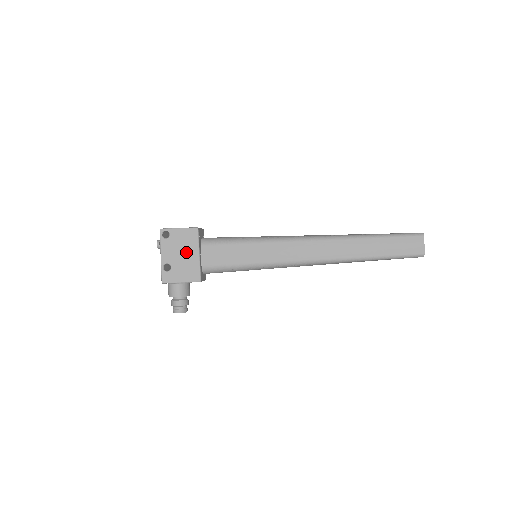
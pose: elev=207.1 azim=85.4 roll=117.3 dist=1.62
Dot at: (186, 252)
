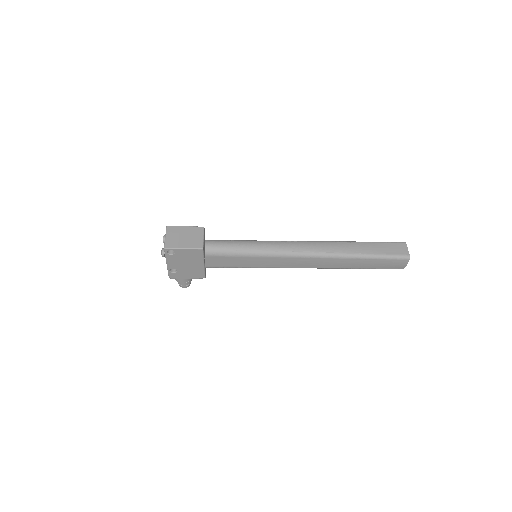
Dot at: (191, 263)
